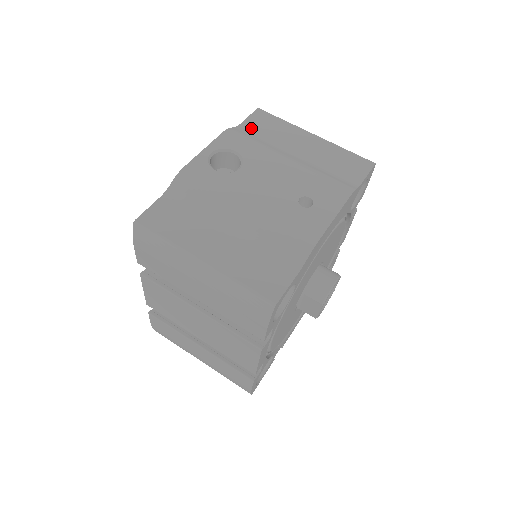
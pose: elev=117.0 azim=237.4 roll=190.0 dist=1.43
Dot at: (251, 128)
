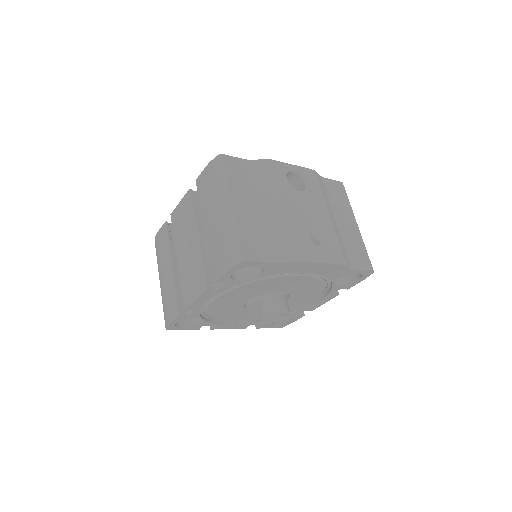
Dot at: (328, 185)
